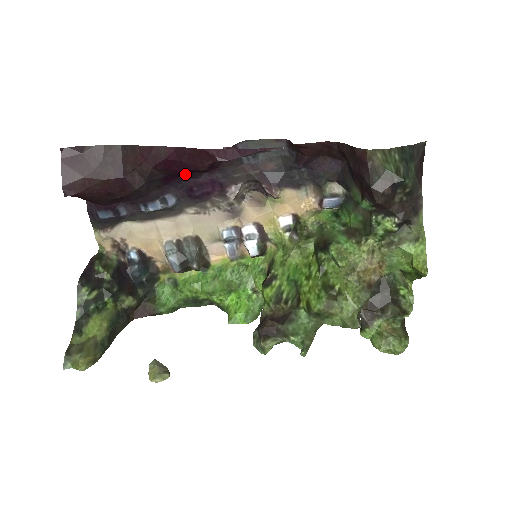
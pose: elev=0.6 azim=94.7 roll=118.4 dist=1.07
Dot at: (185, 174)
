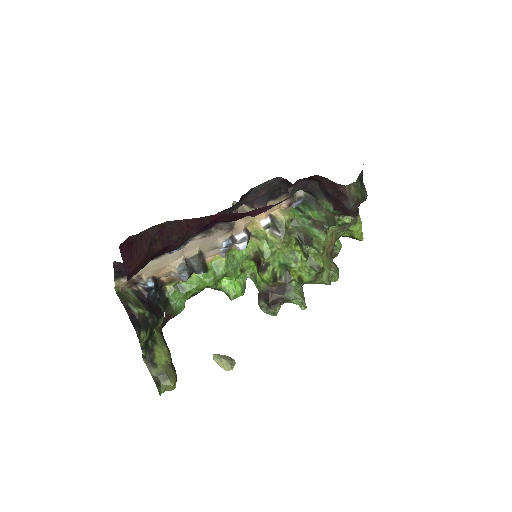
Dot at: occluded
